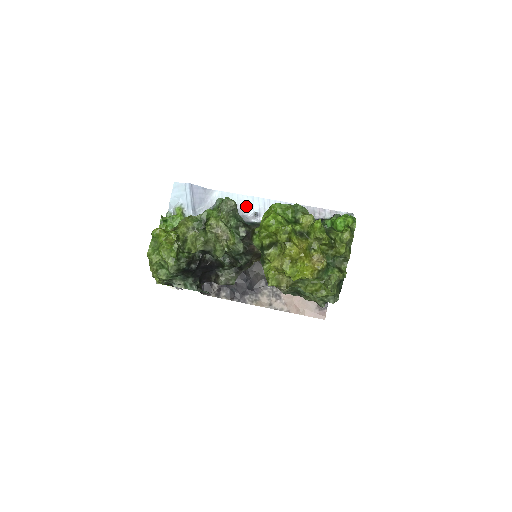
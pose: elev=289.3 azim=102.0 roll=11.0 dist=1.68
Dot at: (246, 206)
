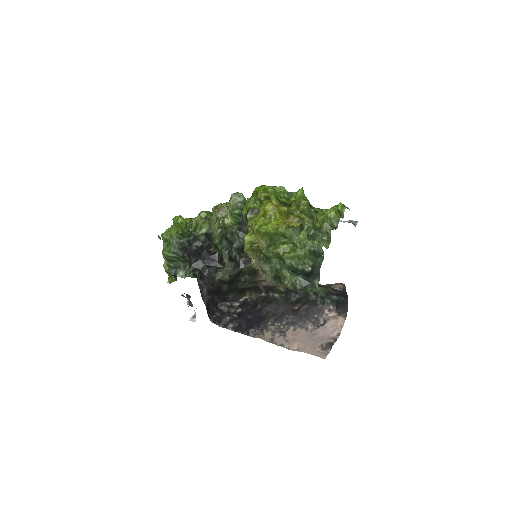
Dot at: occluded
